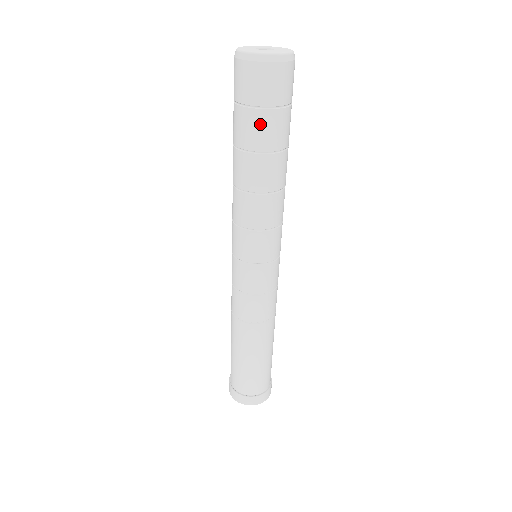
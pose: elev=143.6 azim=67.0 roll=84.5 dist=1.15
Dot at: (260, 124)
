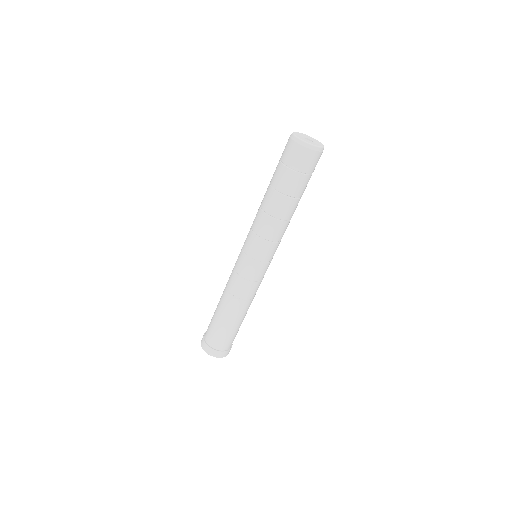
Dot at: (281, 173)
